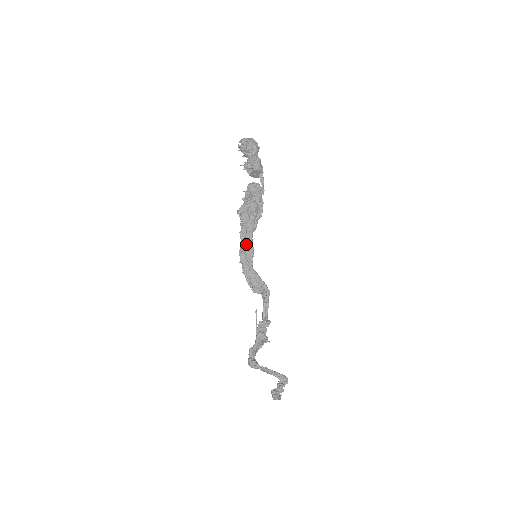
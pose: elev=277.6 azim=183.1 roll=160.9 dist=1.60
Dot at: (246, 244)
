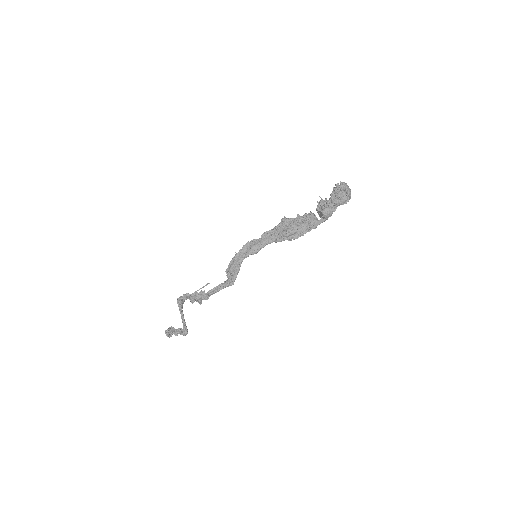
Dot at: (259, 242)
